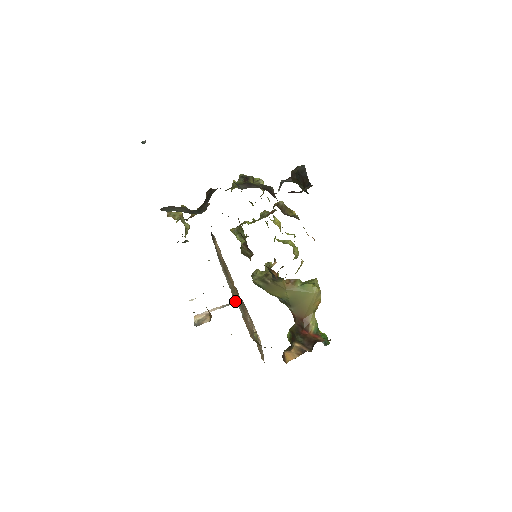
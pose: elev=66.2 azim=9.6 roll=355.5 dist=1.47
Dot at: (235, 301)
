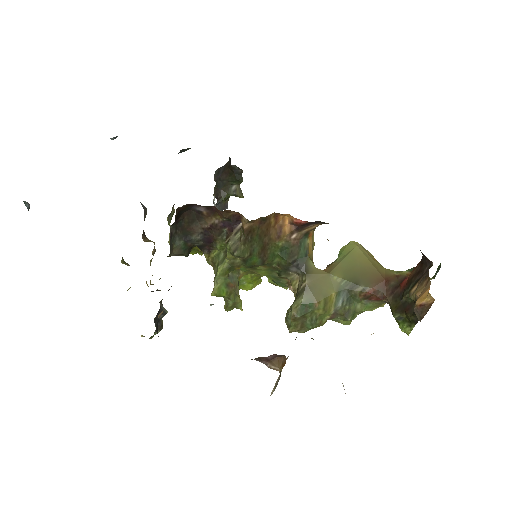
Dot at: occluded
